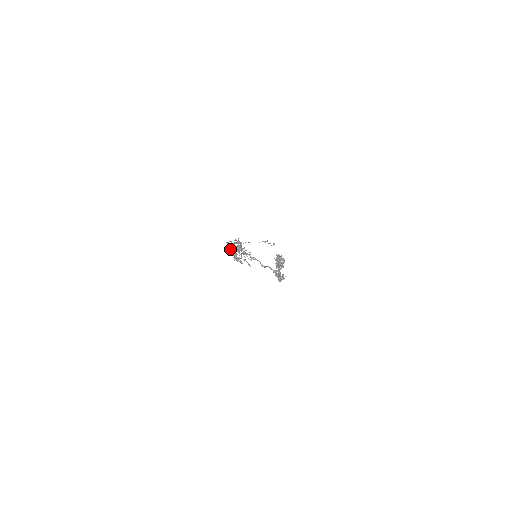
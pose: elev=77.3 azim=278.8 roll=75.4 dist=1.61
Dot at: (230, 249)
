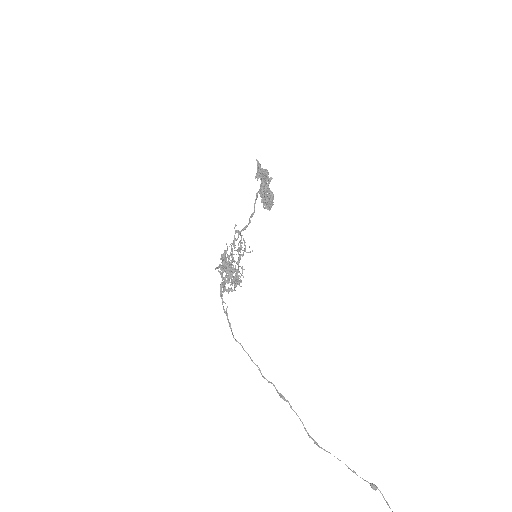
Dot at: (217, 268)
